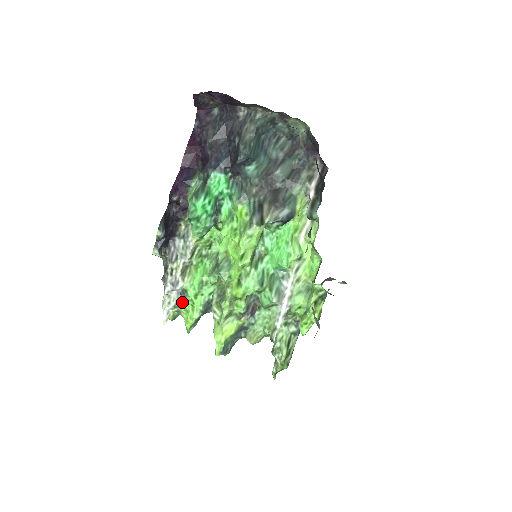
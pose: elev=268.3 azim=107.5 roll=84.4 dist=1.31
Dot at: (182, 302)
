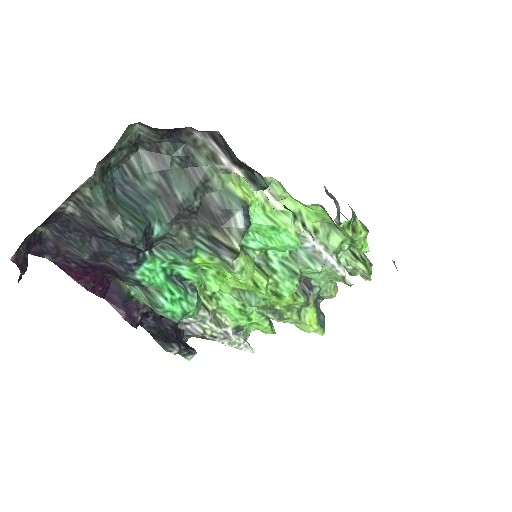
Dot at: (245, 331)
